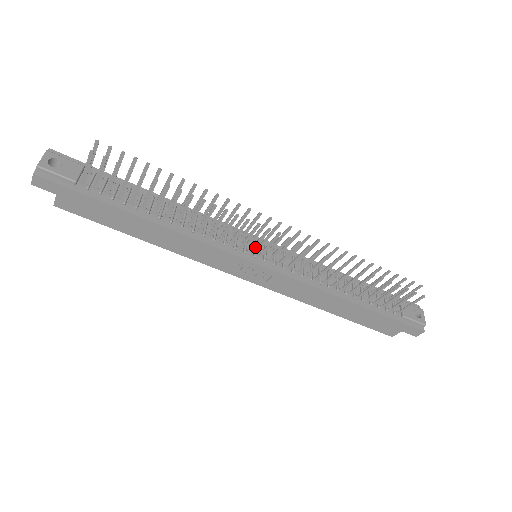
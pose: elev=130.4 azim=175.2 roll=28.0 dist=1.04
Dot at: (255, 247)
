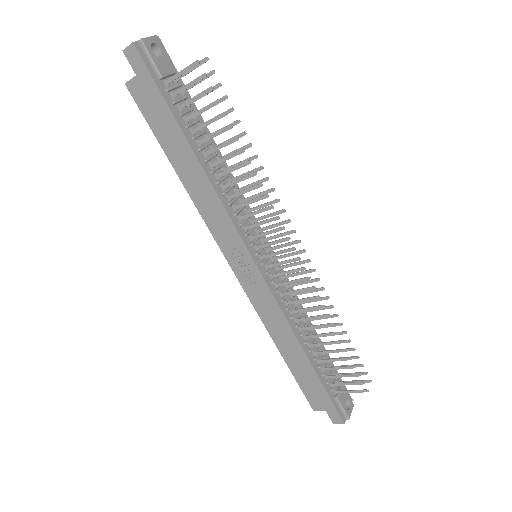
Dot at: (264, 246)
